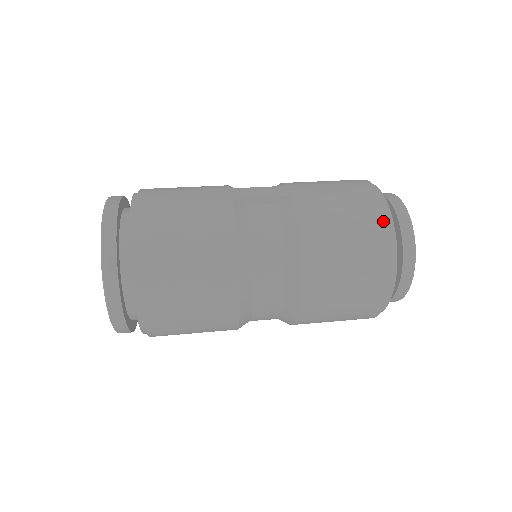
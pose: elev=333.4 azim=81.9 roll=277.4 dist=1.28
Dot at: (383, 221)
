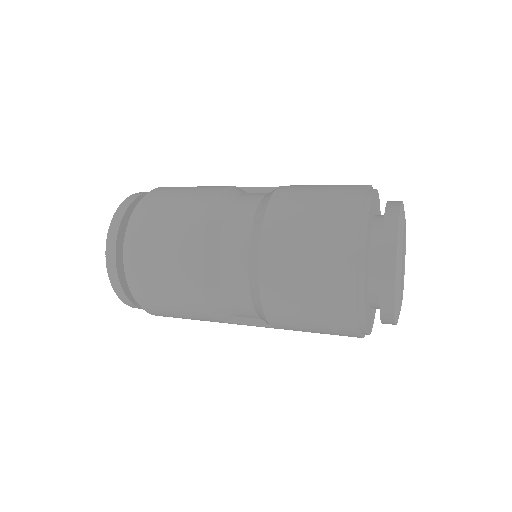
Dot at: (360, 189)
